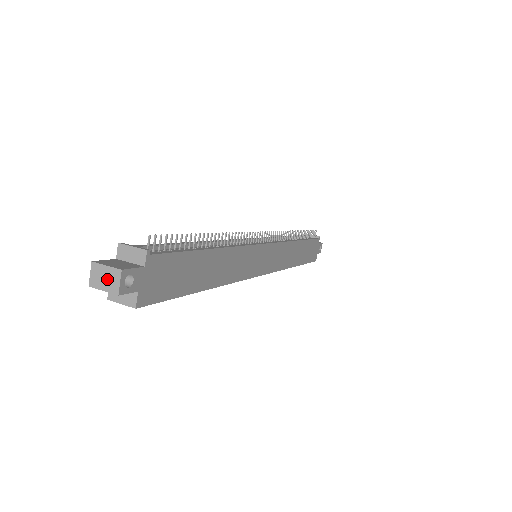
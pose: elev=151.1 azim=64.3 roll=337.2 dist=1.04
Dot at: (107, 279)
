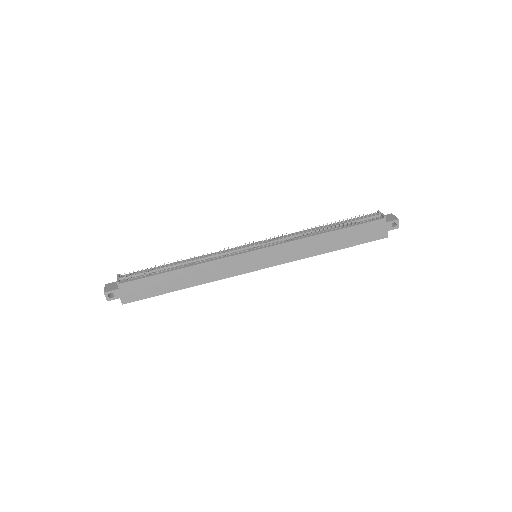
Dot at: occluded
